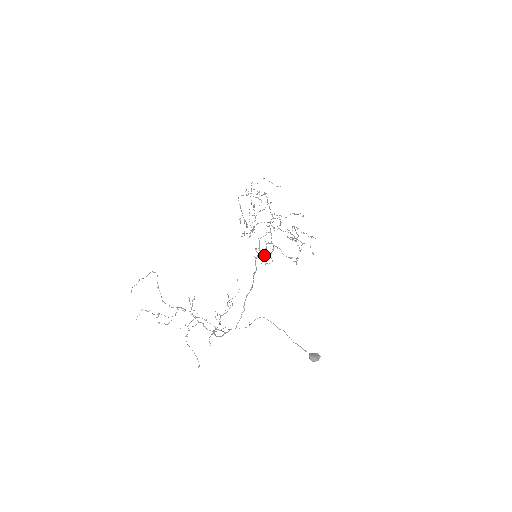
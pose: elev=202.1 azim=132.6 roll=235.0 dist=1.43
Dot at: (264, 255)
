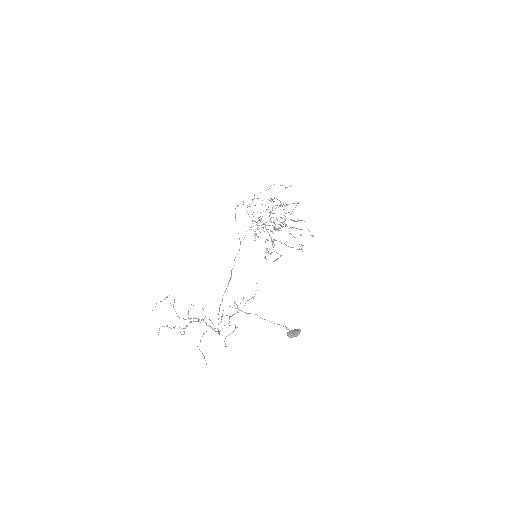
Dot at: (270, 253)
